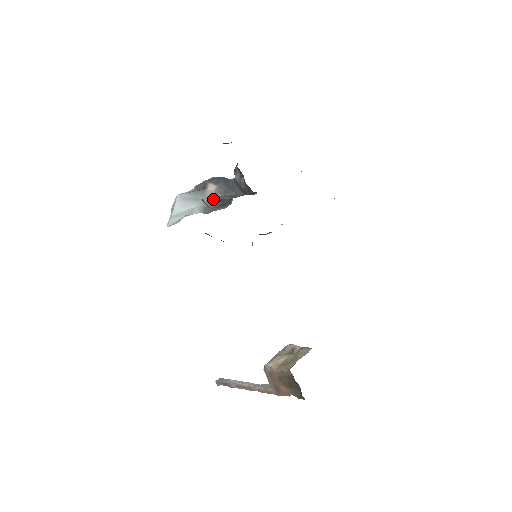
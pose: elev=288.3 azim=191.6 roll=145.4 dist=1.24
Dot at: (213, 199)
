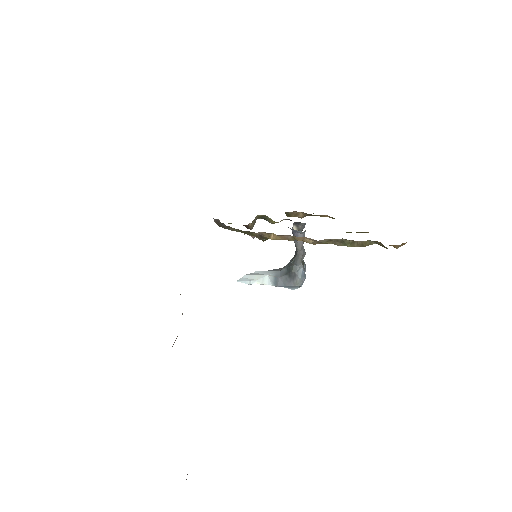
Dot at: (283, 269)
